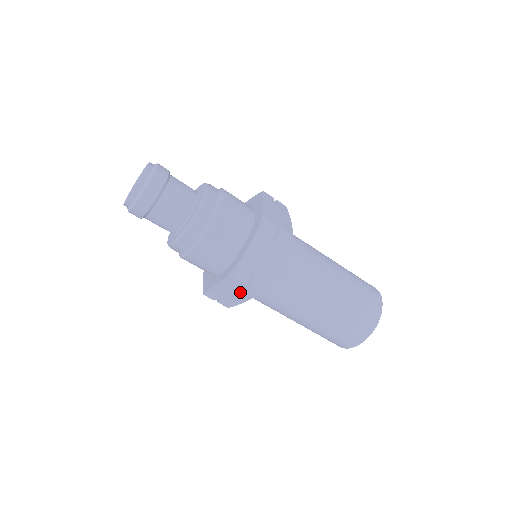
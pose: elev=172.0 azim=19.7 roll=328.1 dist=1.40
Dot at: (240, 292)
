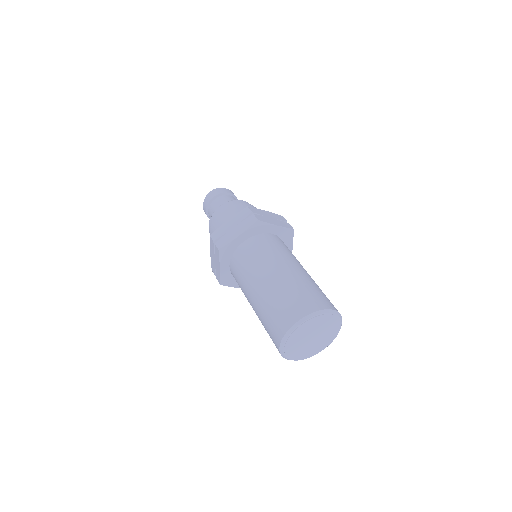
Dot at: (216, 255)
